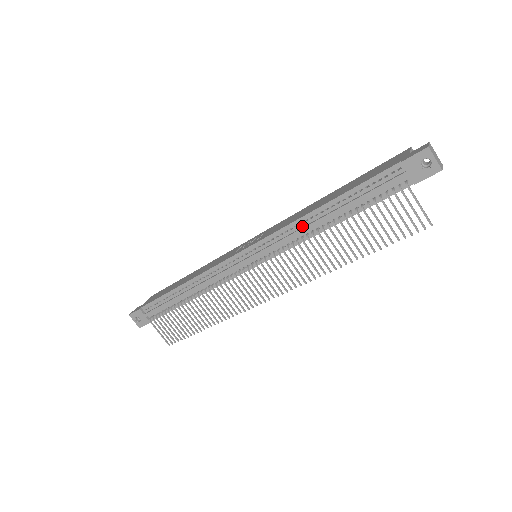
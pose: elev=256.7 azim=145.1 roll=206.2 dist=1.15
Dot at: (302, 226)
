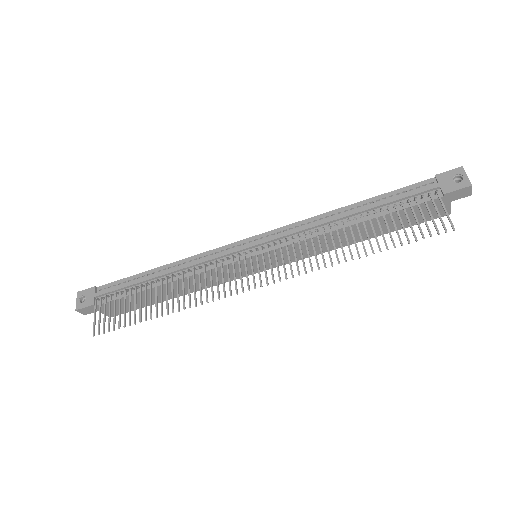
Dot at: (321, 221)
